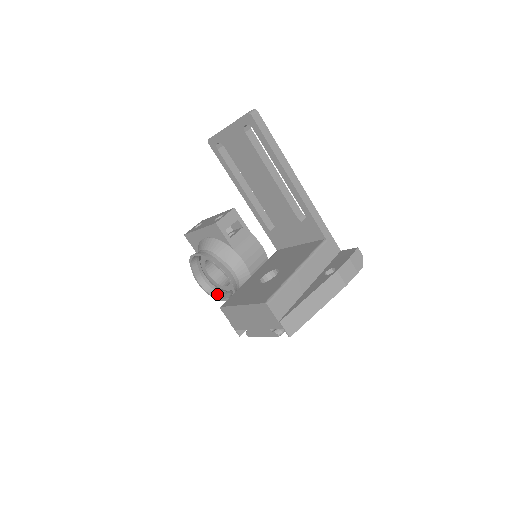
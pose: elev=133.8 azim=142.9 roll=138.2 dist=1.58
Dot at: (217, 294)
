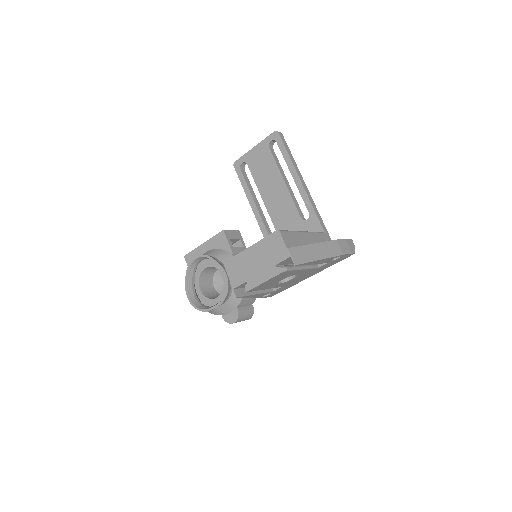
Dot at: (204, 307)
